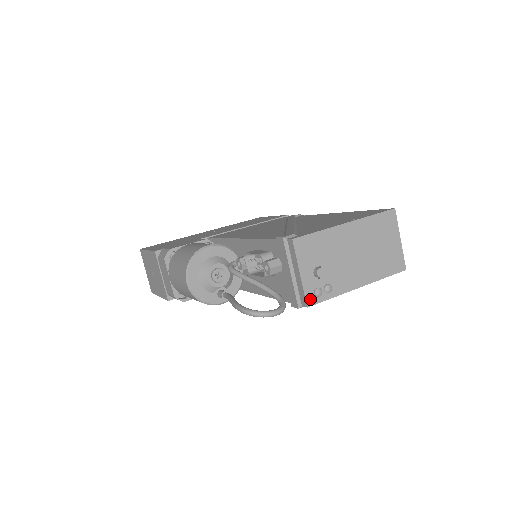
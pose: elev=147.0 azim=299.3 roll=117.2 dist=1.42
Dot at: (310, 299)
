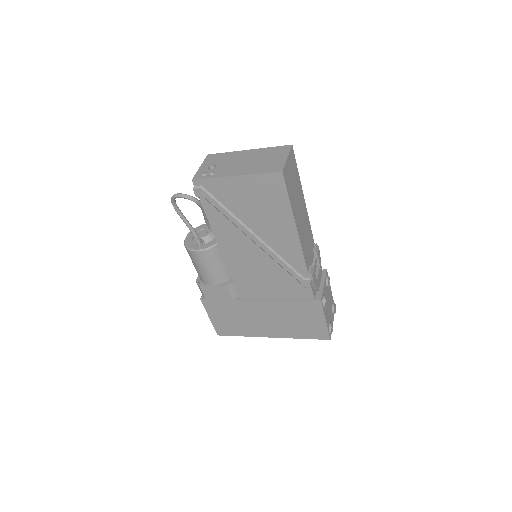
Dot at: (197, 177)
